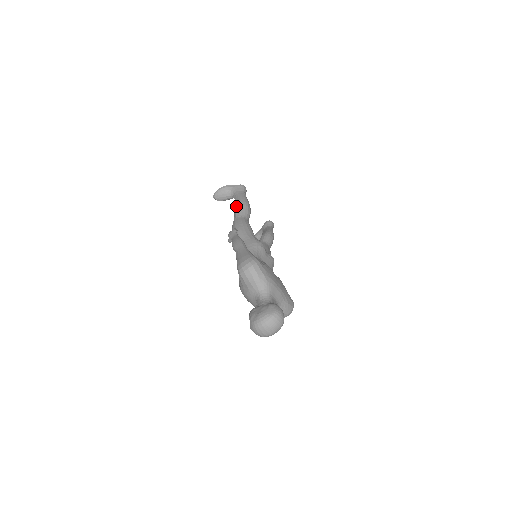
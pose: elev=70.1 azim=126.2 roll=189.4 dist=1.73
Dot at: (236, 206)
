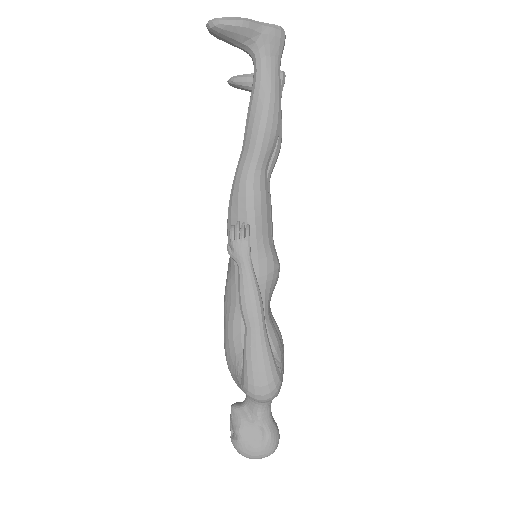
Dot at: (257, 128)
